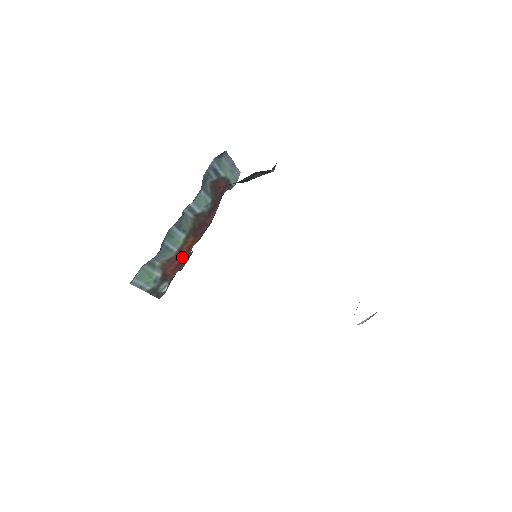
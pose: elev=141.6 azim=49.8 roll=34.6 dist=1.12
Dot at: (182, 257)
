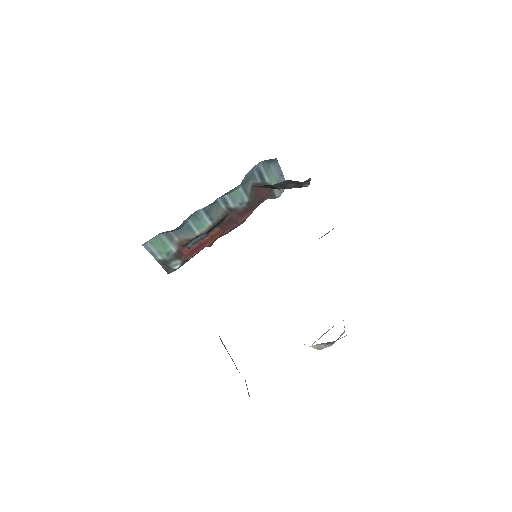
Dot at: (203, 243)
